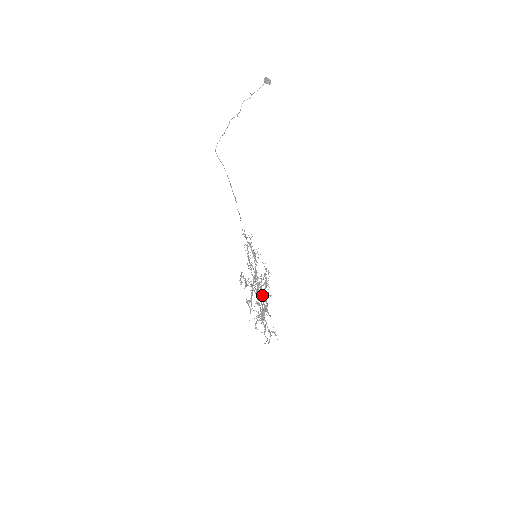
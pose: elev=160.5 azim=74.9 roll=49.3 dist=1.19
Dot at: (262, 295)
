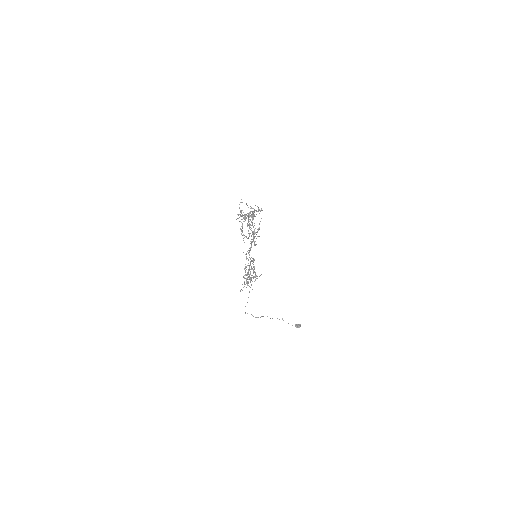
Dot at: (253, 217)
